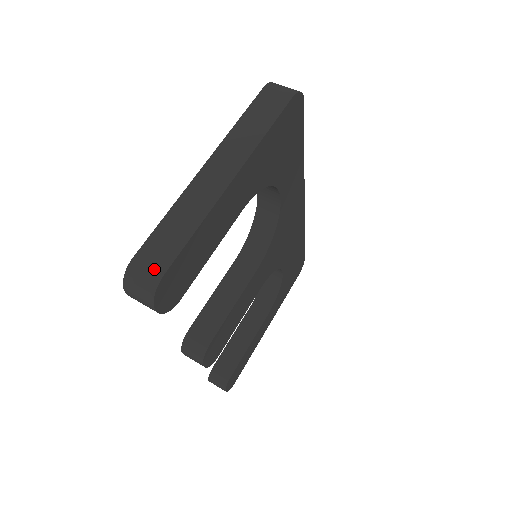
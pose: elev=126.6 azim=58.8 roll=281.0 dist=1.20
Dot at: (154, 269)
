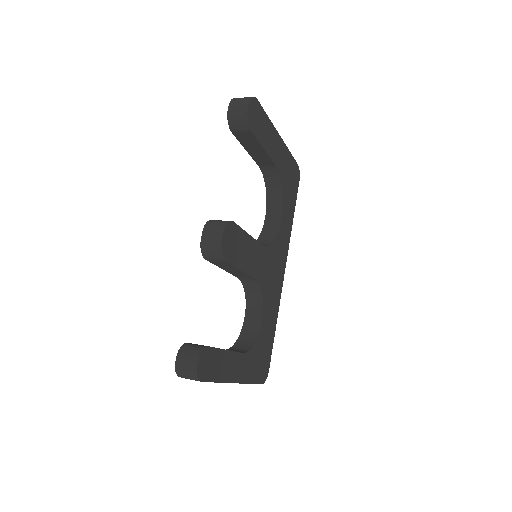
Dot at: occluded
